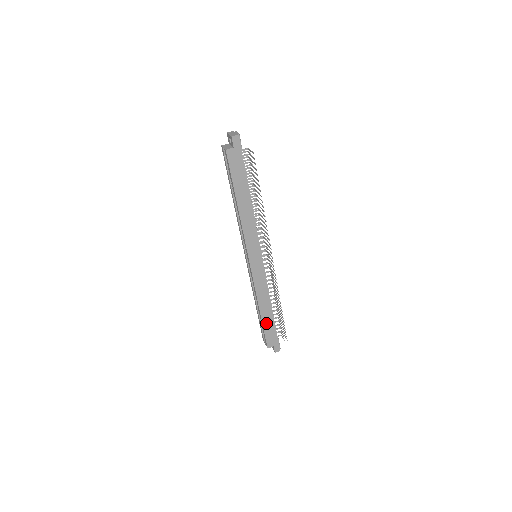
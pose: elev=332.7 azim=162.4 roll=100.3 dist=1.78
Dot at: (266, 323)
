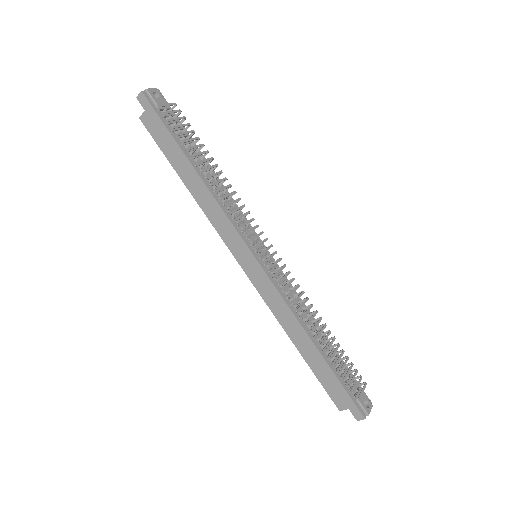
Dot at: (315, 366)
